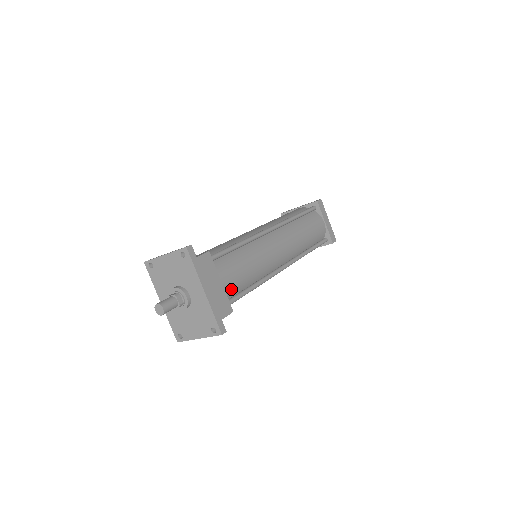
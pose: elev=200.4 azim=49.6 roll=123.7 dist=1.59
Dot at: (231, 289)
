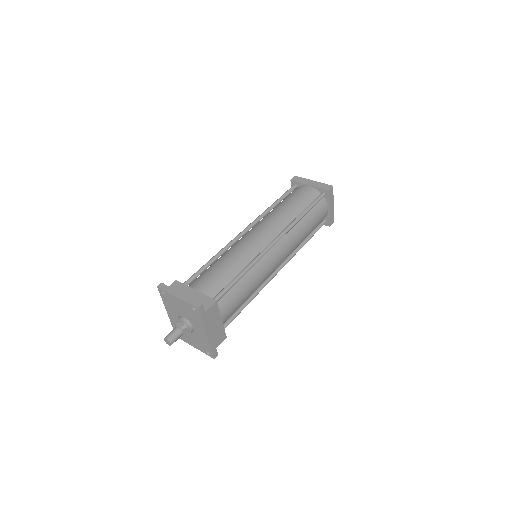
Dot at: (228, 317)
